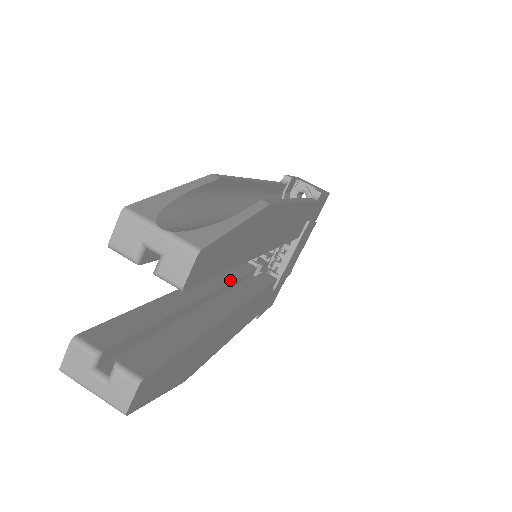
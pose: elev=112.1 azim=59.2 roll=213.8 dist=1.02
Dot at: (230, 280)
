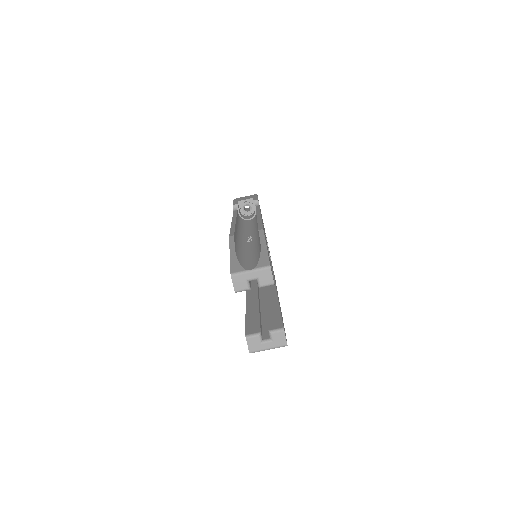
Dot at: occluded
